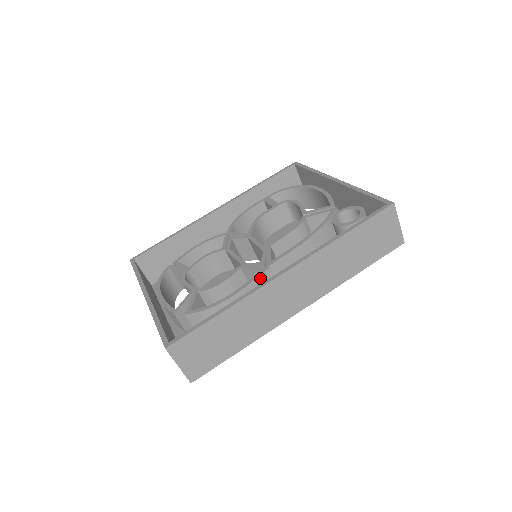
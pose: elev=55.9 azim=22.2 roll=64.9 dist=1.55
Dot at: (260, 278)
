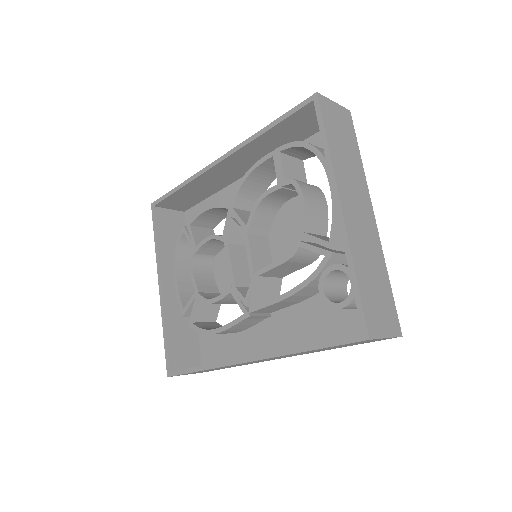
Dot at: (243, 321)
